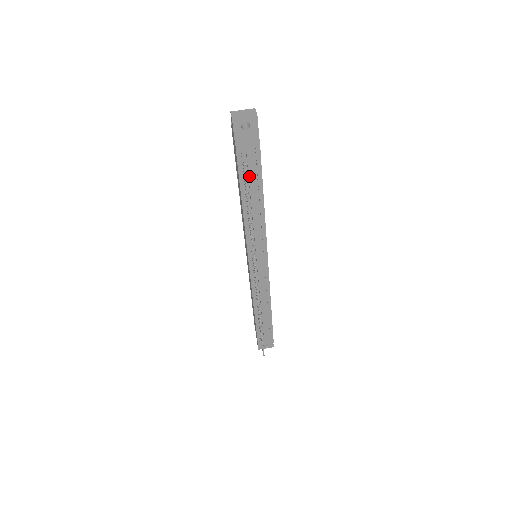
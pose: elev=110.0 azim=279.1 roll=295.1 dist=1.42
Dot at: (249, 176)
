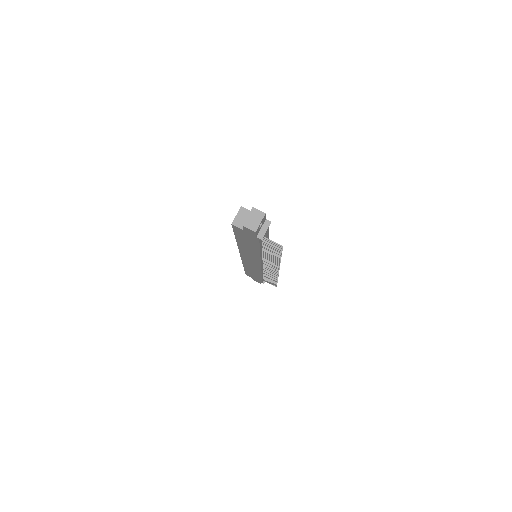
Dot at: occluded
